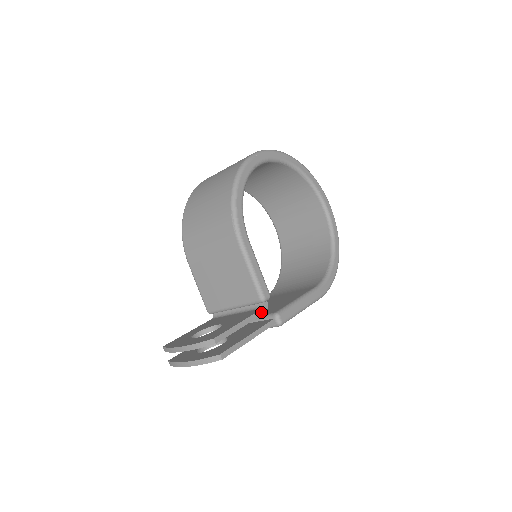
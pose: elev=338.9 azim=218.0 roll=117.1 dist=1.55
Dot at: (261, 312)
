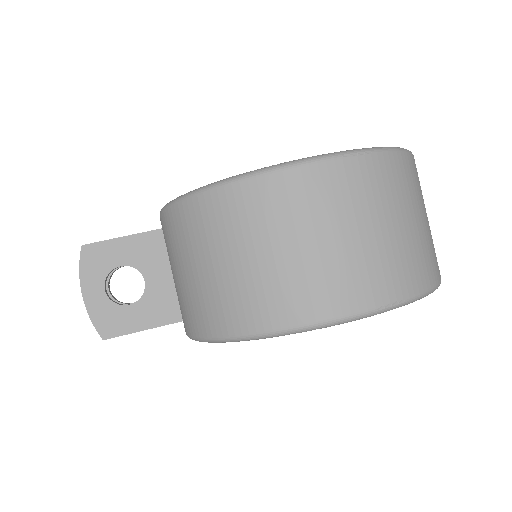
Dot at: occluded
